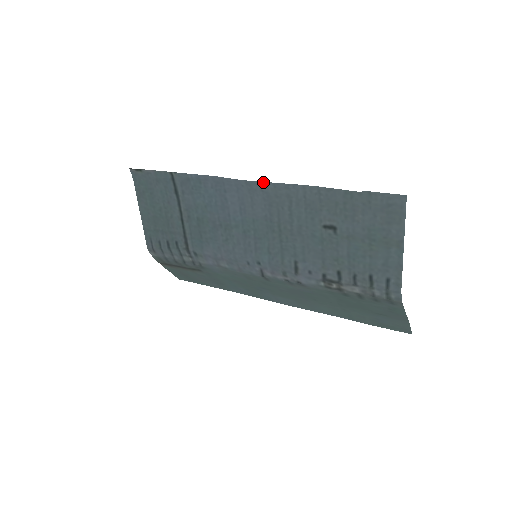
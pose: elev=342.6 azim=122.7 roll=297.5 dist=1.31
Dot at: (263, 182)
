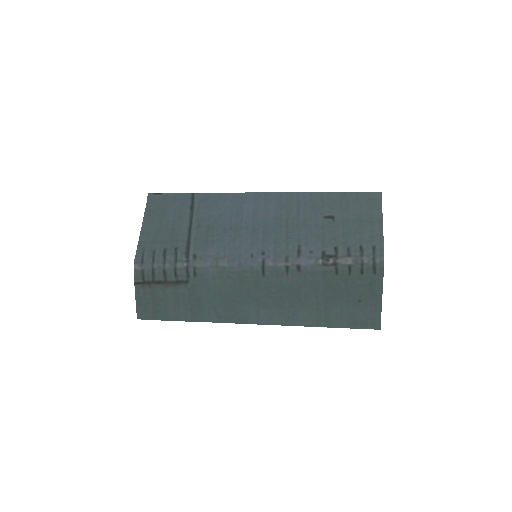
Dot at: (279, 192)
